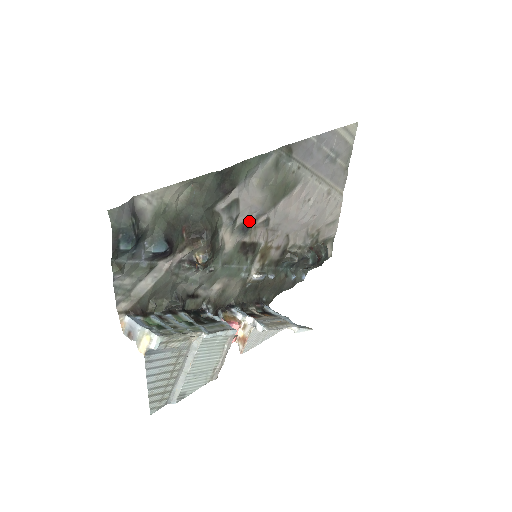
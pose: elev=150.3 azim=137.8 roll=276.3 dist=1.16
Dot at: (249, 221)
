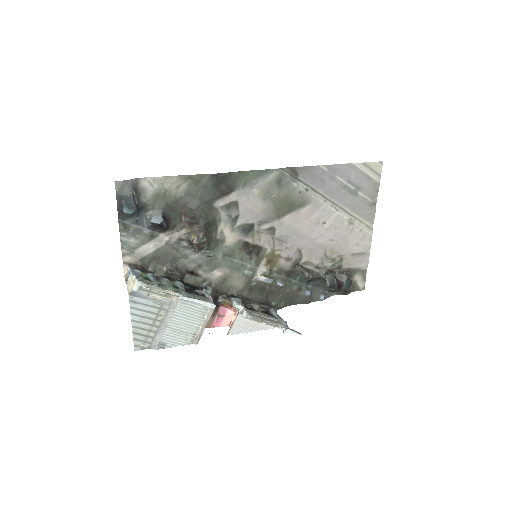
Dot at: (251, 224)
